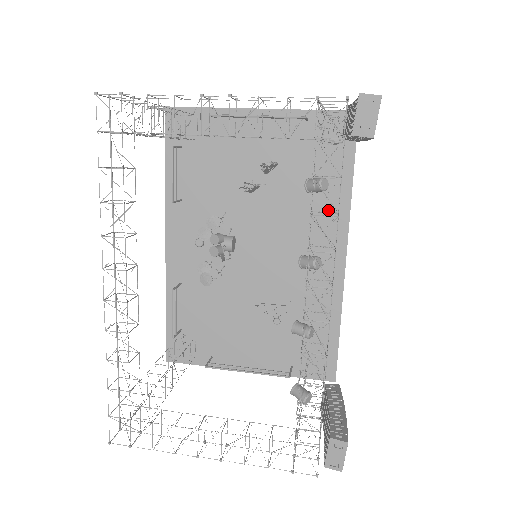
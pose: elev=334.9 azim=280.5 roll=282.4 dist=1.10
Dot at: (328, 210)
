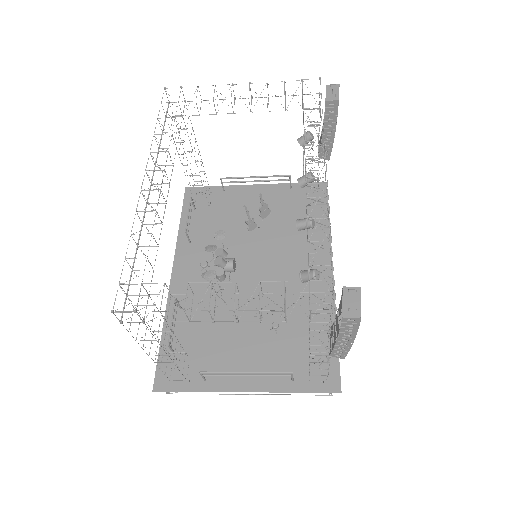
Dot at: (313, 240)
